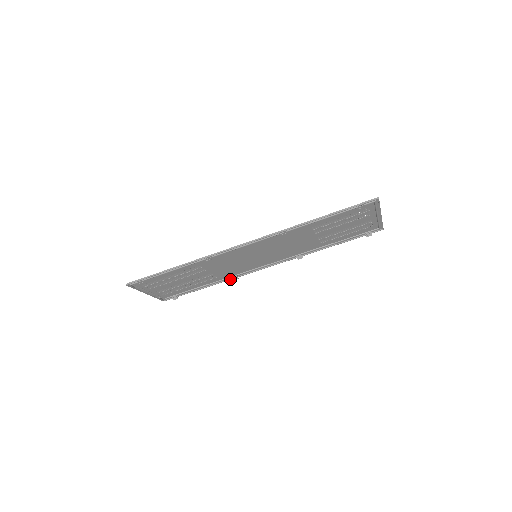
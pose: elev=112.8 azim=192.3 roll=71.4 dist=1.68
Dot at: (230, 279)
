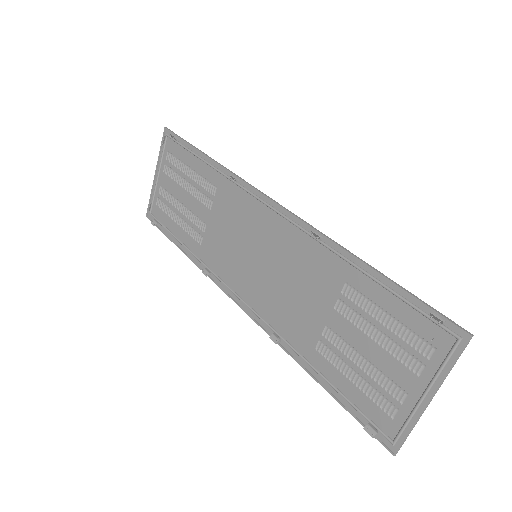
Dot at: (202, 269)
